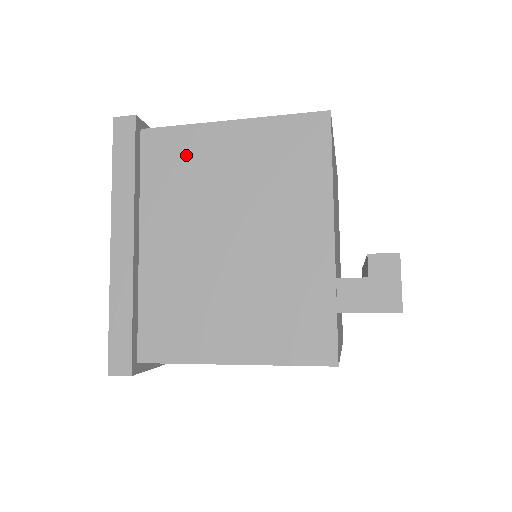
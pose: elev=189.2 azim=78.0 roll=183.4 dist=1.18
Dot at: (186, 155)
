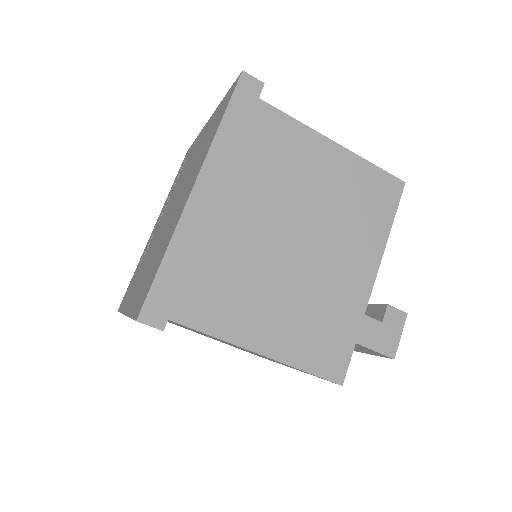
Dot at: (289, 147)
